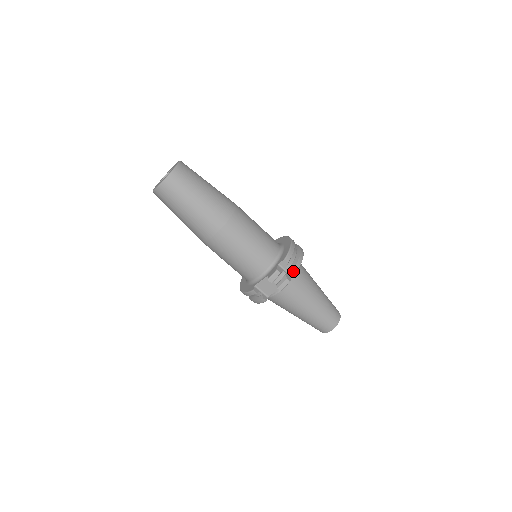
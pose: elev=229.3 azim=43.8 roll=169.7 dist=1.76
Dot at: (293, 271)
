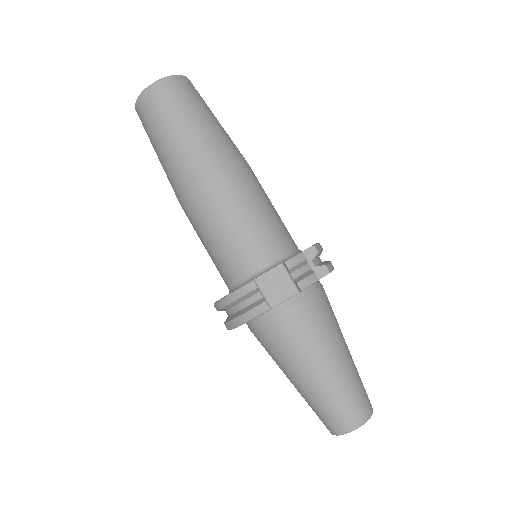
Dot at: (322, 271)
